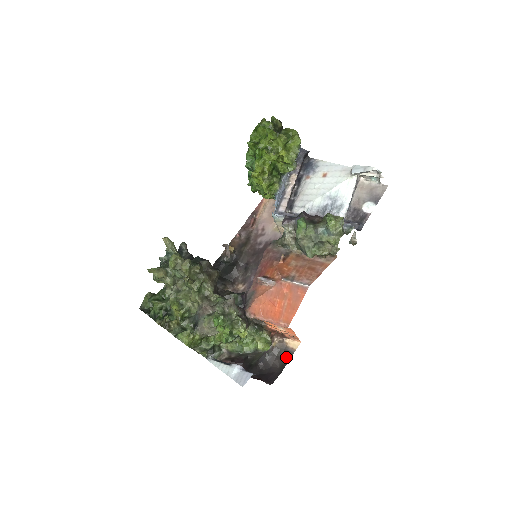
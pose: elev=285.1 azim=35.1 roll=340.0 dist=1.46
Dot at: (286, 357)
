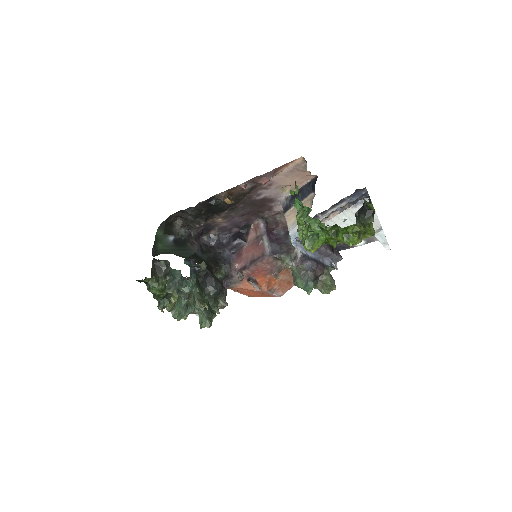
Dot at: occluded
